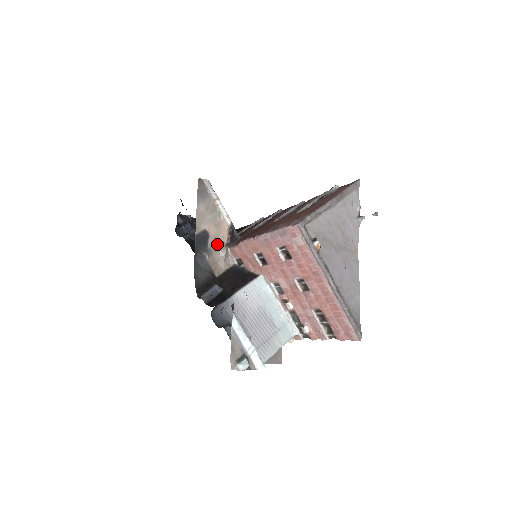
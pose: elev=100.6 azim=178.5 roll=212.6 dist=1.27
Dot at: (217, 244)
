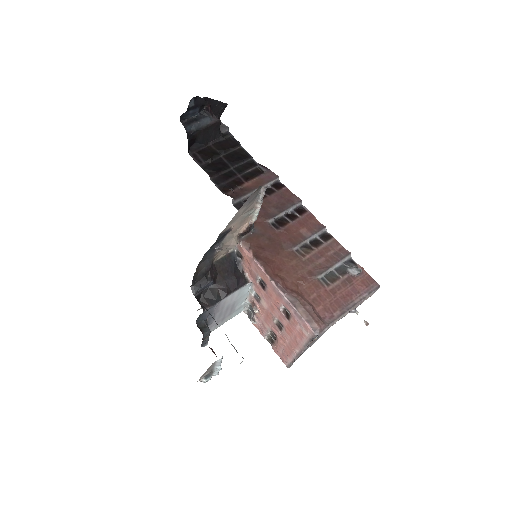
Dot at: (232, 237)
